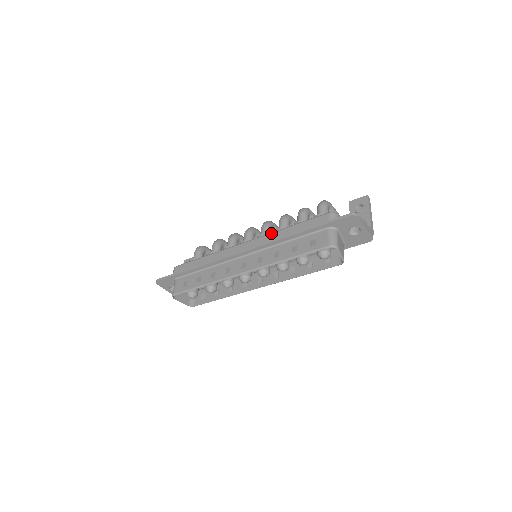
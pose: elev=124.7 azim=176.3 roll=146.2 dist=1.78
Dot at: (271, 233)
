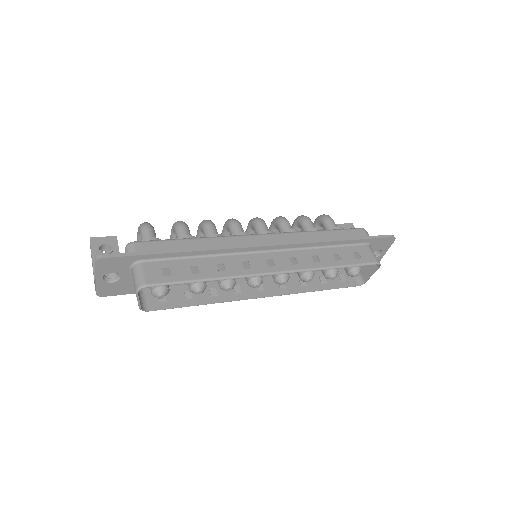
Dot at: (299, 232)
